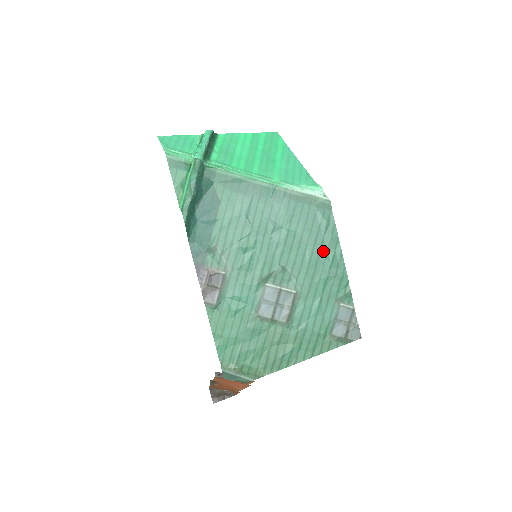
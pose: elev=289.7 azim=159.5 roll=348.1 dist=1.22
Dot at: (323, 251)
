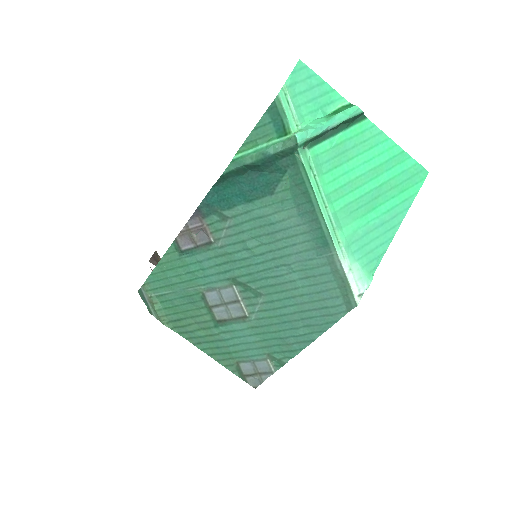
Dot at: (303, 322)
